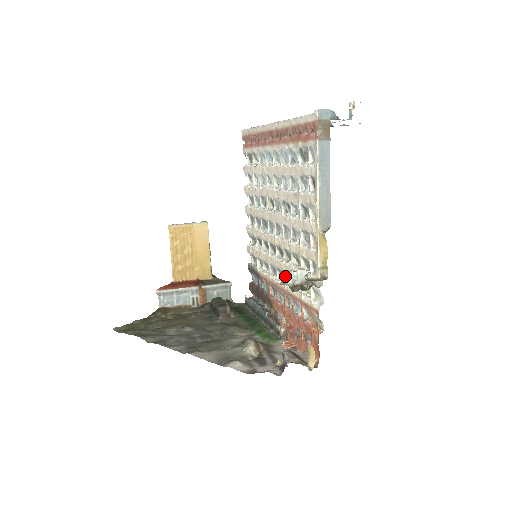
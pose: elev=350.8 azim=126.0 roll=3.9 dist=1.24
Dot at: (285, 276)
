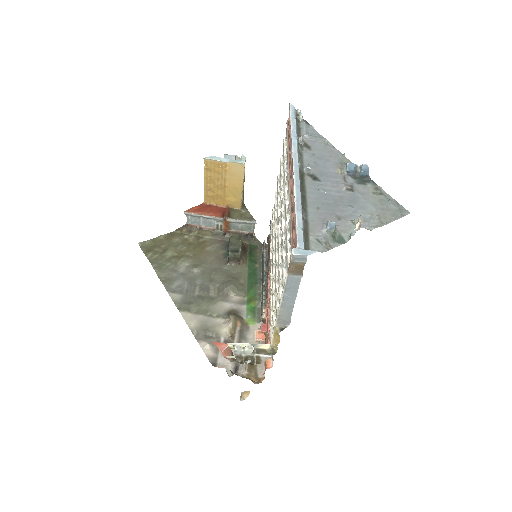
Dot at: (272, 289)
